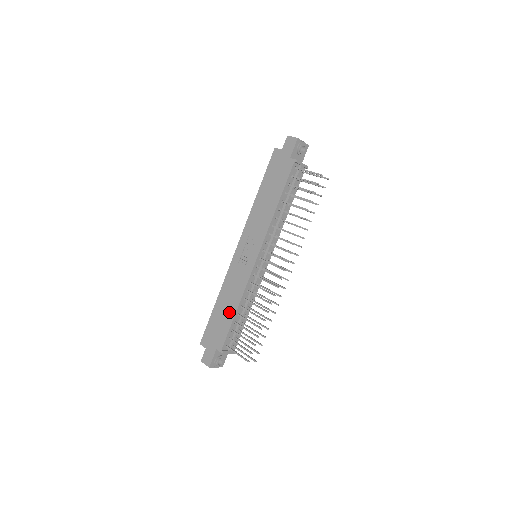
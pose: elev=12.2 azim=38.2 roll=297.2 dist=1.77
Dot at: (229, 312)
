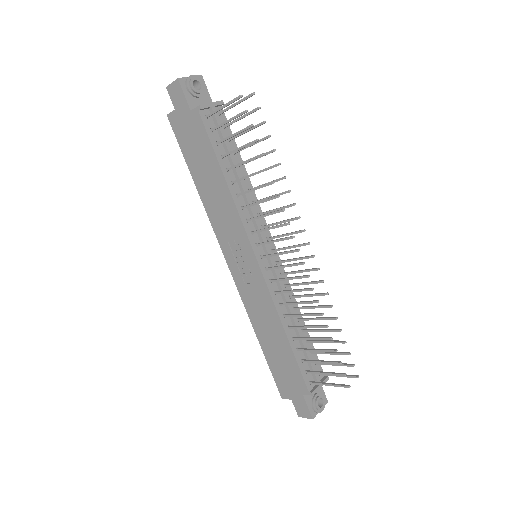
Dot at: (281, 344)
